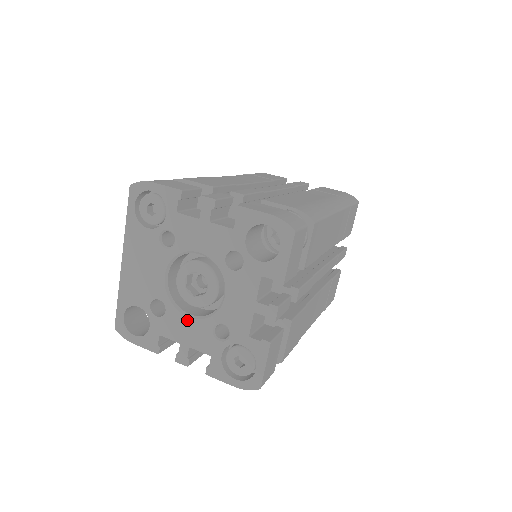
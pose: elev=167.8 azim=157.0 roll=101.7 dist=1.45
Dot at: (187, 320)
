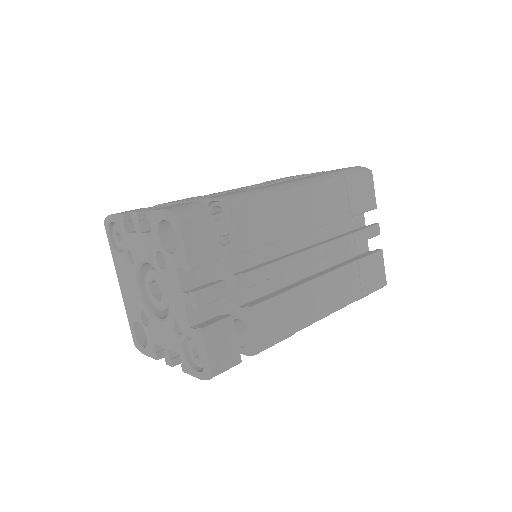
Dot at: (159, 324)
